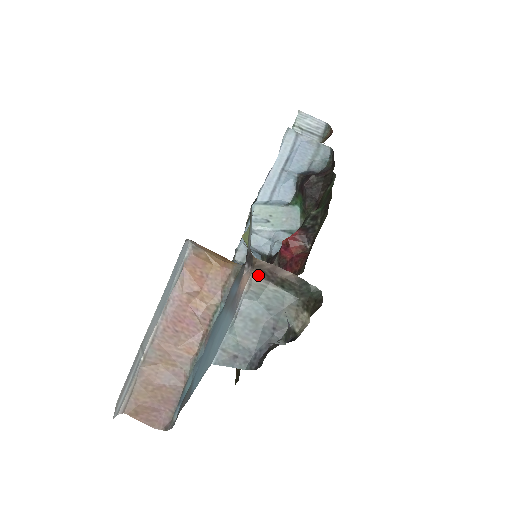
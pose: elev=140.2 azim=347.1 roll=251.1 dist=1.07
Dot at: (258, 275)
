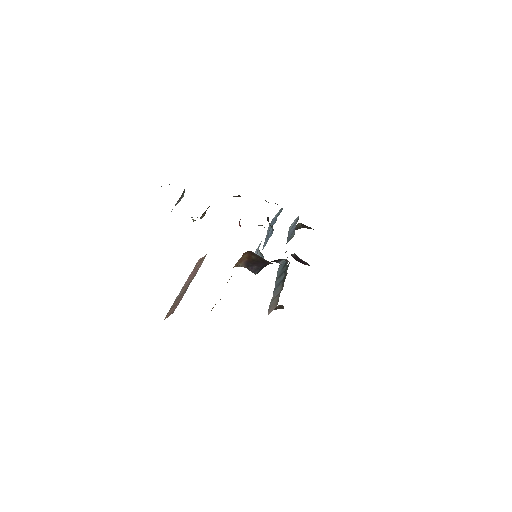
Dot at: occluded
